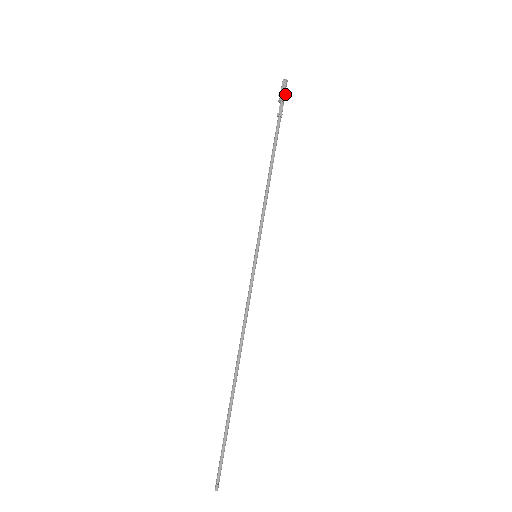
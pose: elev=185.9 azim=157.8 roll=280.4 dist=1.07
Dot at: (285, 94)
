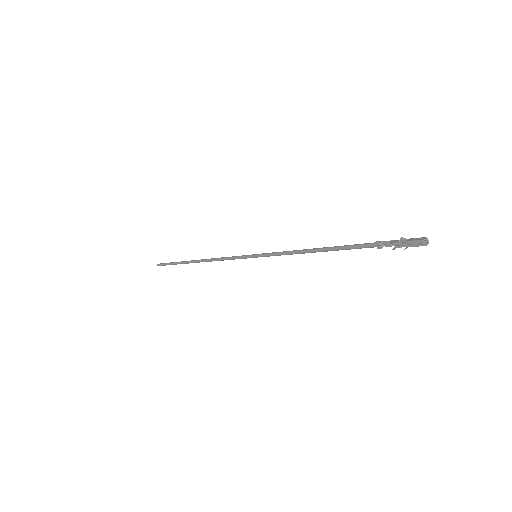
Dot at: occluded
